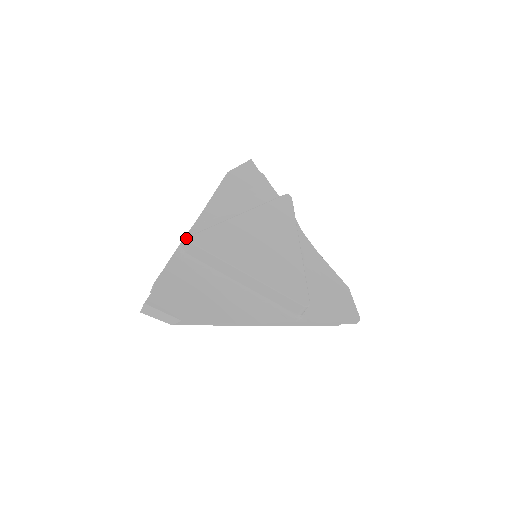
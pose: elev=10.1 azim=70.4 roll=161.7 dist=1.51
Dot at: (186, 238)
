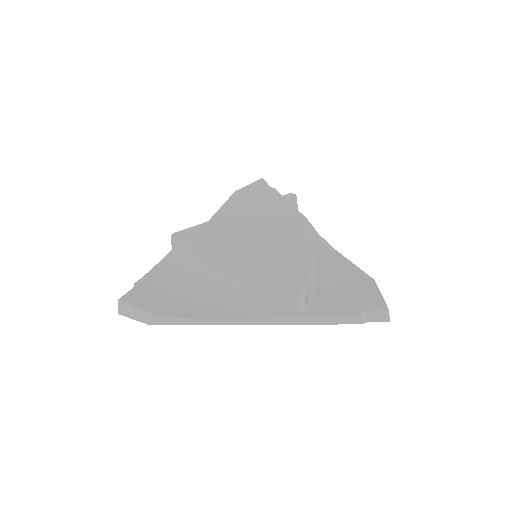
Dot at: occluded
